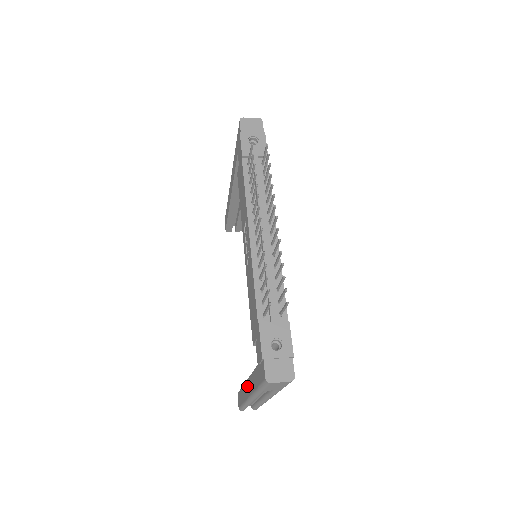
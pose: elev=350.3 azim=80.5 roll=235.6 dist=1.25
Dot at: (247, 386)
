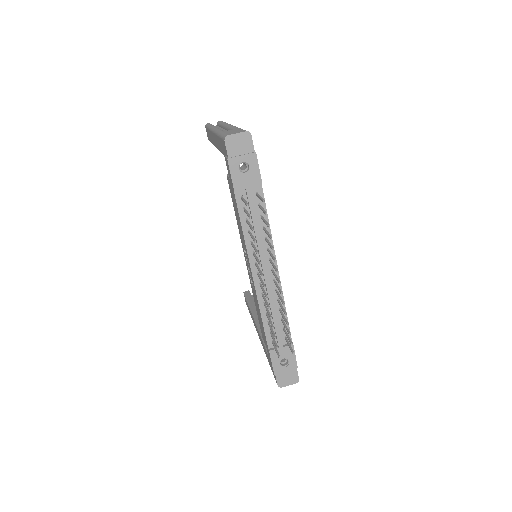
Dot at: (256, 328)
